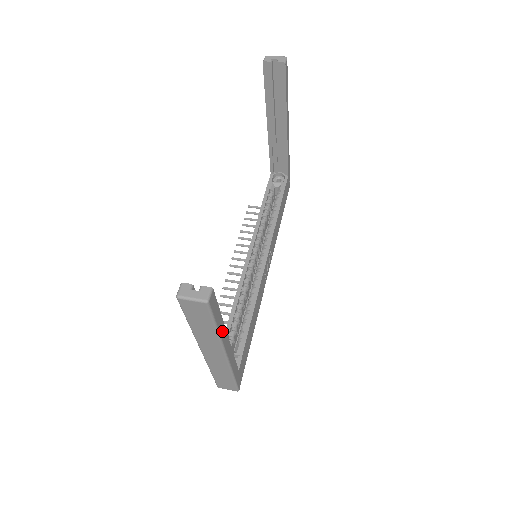
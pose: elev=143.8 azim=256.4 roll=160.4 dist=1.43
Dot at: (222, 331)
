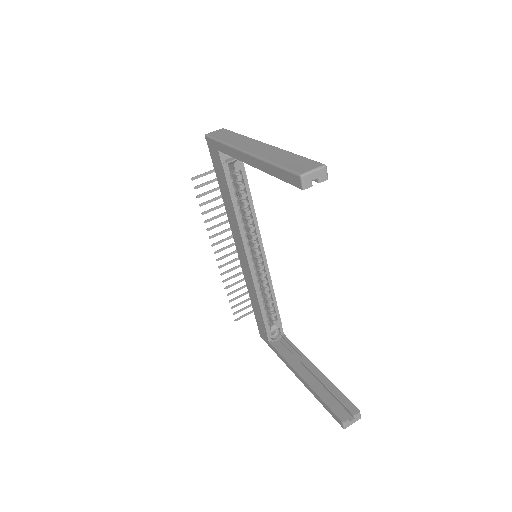
Dot at: occluded
